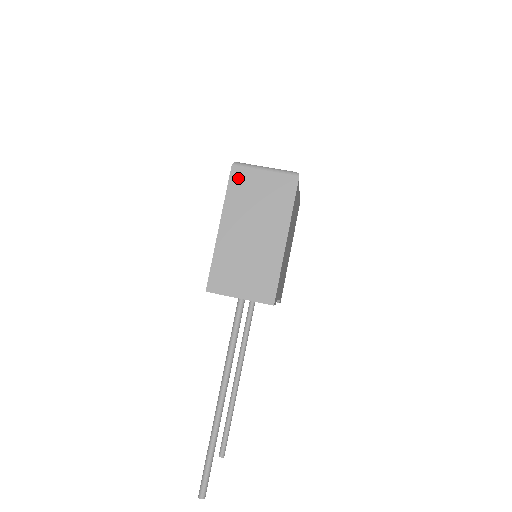
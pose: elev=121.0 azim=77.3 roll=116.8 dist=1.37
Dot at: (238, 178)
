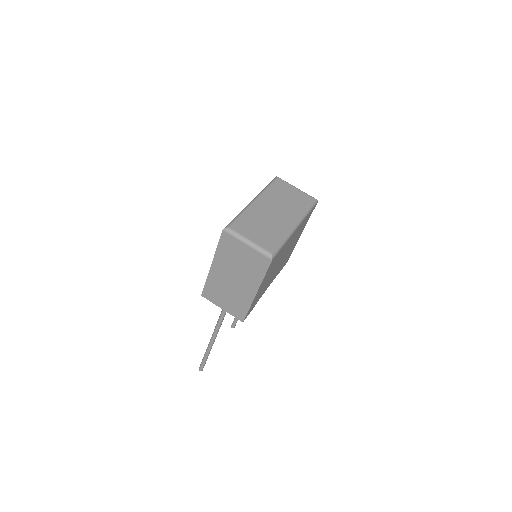
Dot at: (226, 241)
